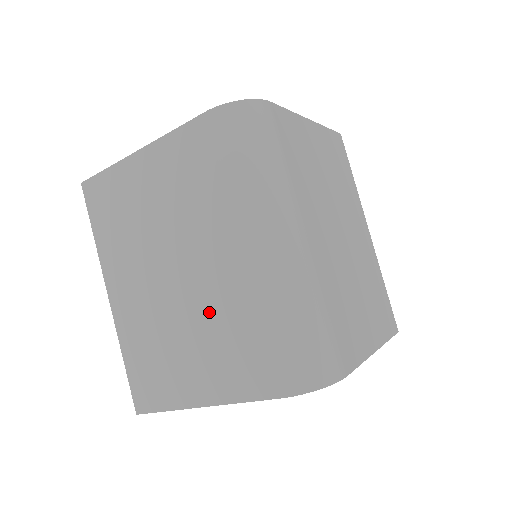
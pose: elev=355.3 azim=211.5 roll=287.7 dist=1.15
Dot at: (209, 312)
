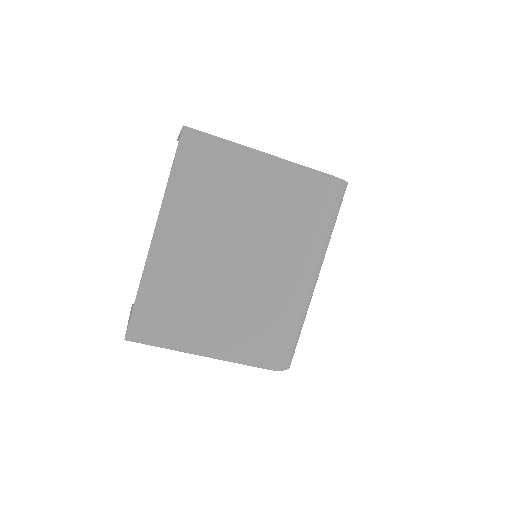
Dot at: (248, 297)
